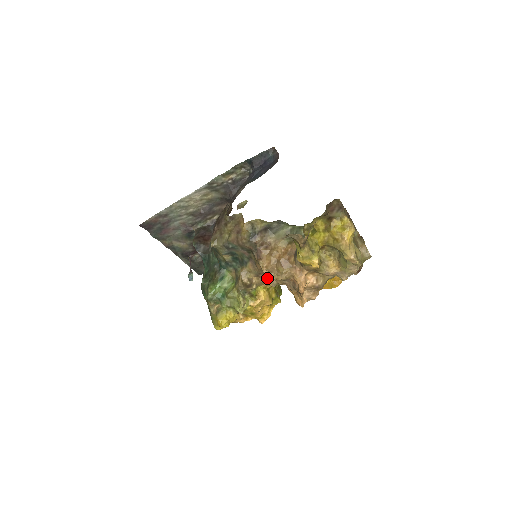
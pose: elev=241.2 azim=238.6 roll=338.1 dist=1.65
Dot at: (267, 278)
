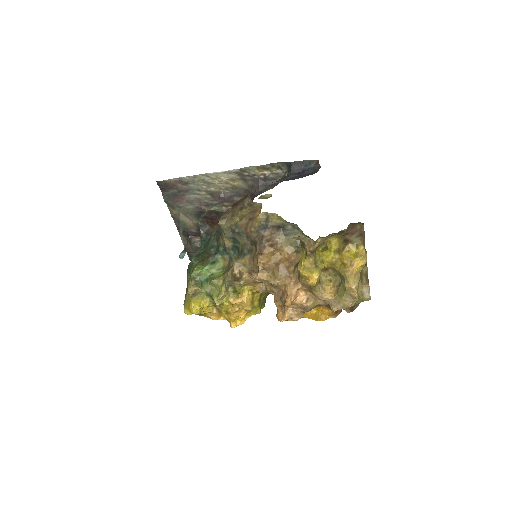
Dot at: (259, 276)
